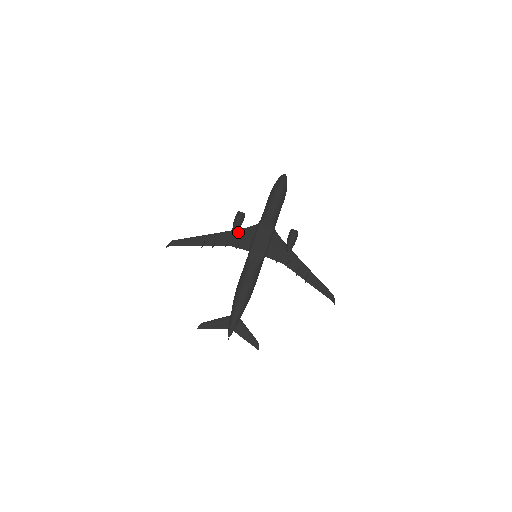
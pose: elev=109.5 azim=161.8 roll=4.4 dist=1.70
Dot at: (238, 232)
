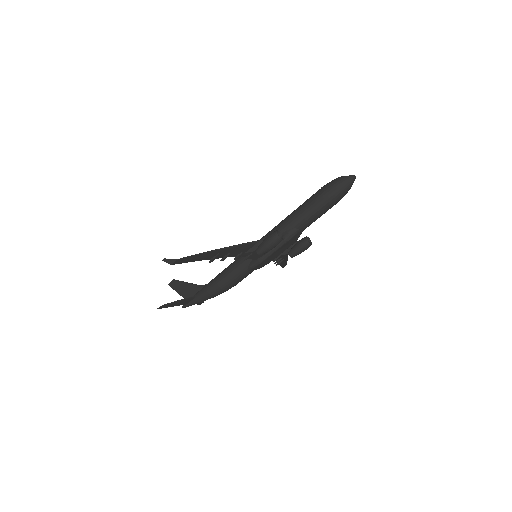
Dot at: occluded
